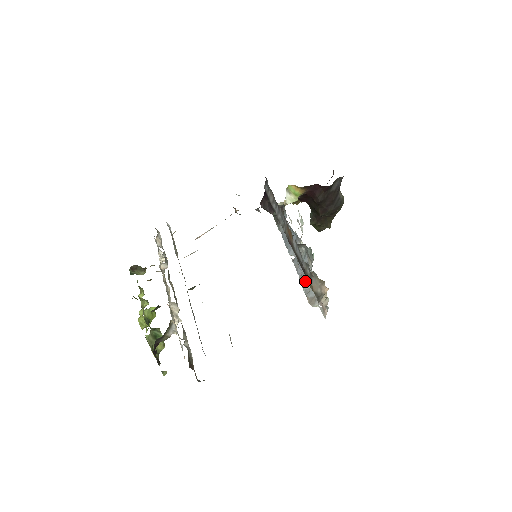
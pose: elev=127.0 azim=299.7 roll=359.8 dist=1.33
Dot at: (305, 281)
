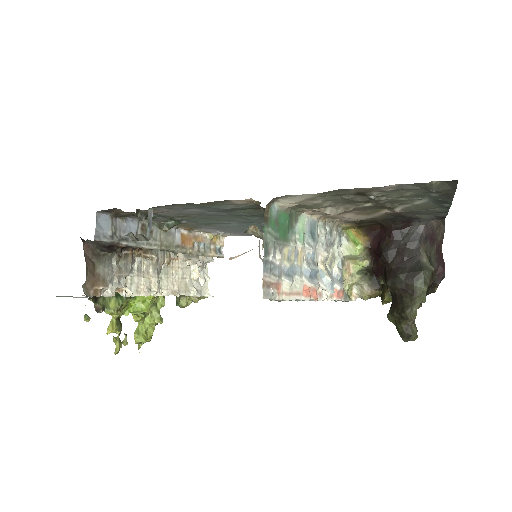
Dot at: occluded
